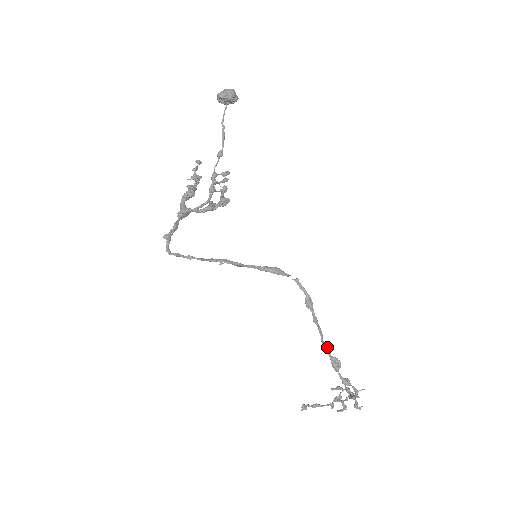
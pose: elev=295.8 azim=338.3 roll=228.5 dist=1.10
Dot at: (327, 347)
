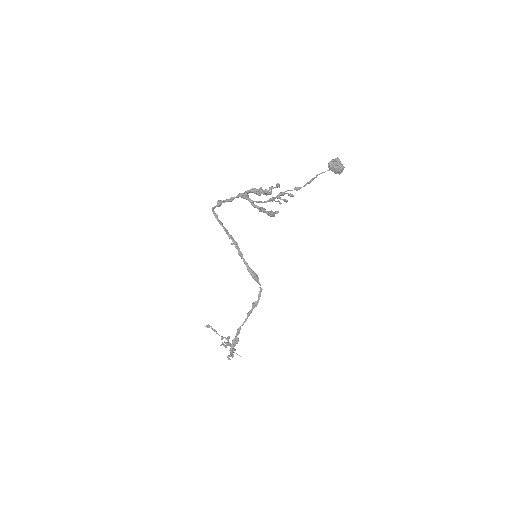
Dot at: (239, 332)
